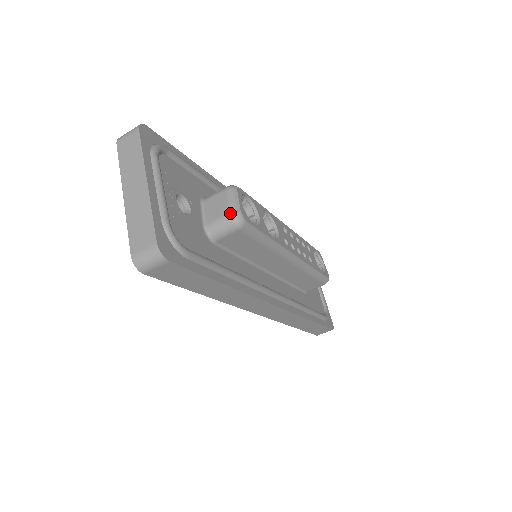
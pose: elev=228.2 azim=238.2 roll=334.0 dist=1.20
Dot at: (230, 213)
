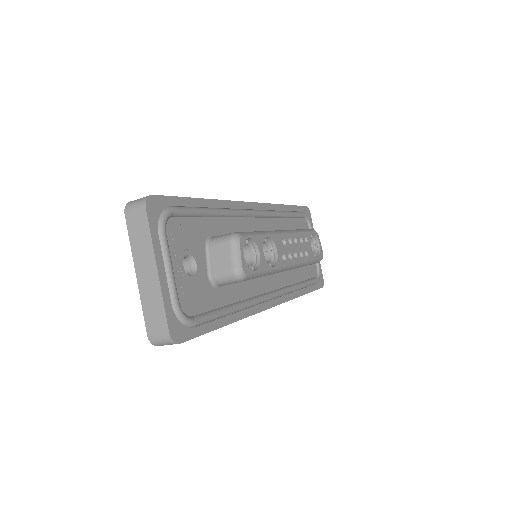
Dot at: (233, 270)
